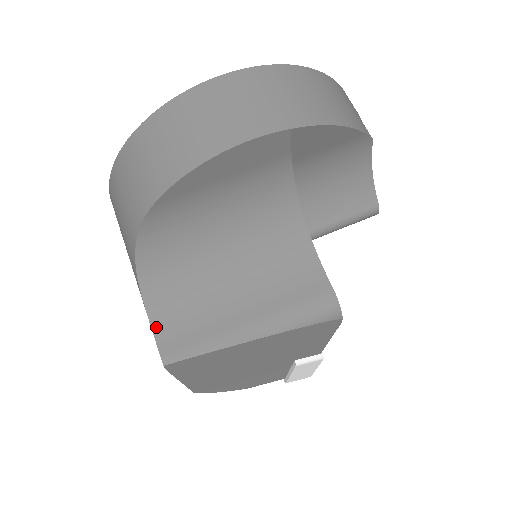
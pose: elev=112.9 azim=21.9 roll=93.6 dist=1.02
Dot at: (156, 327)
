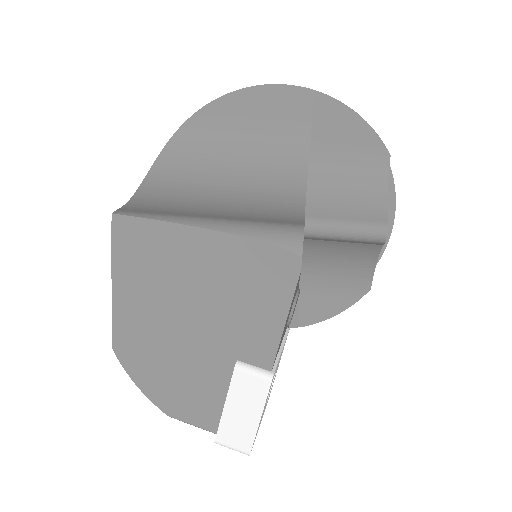
Dot at: (132, 202)
